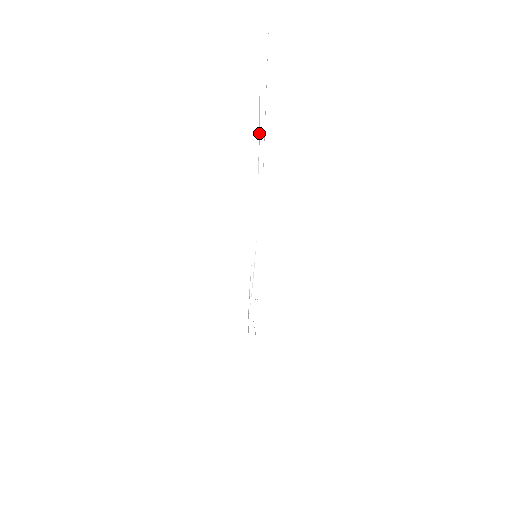
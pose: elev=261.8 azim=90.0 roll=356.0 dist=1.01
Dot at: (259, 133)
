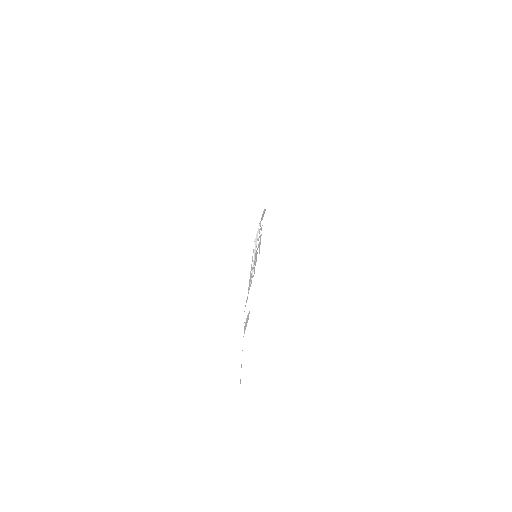
Dot at: occluded
